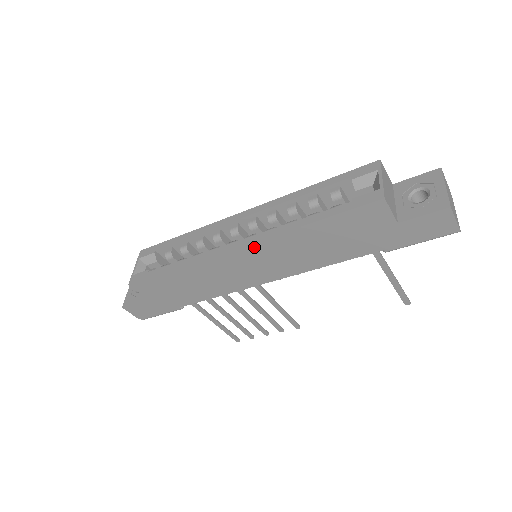
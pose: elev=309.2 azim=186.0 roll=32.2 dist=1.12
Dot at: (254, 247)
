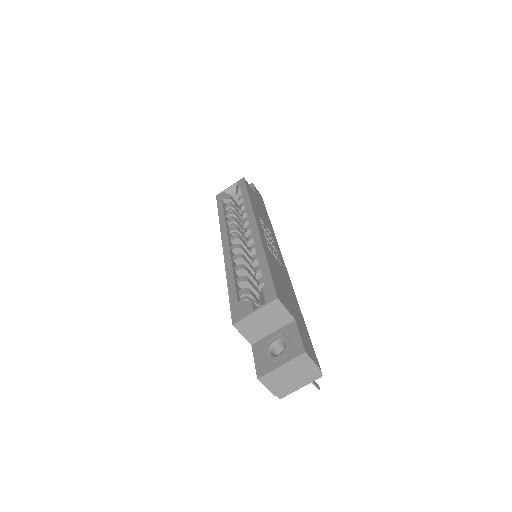
Dot at: occluded
